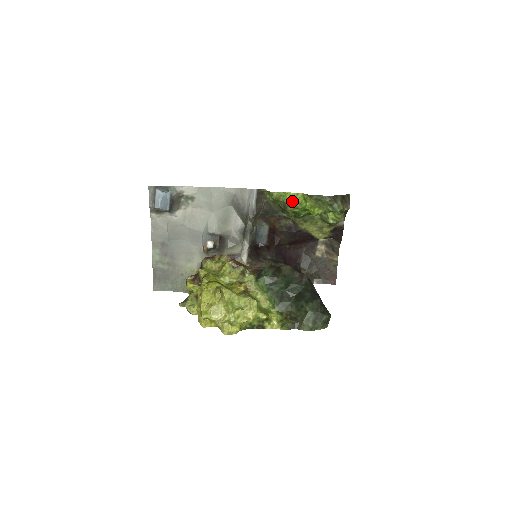
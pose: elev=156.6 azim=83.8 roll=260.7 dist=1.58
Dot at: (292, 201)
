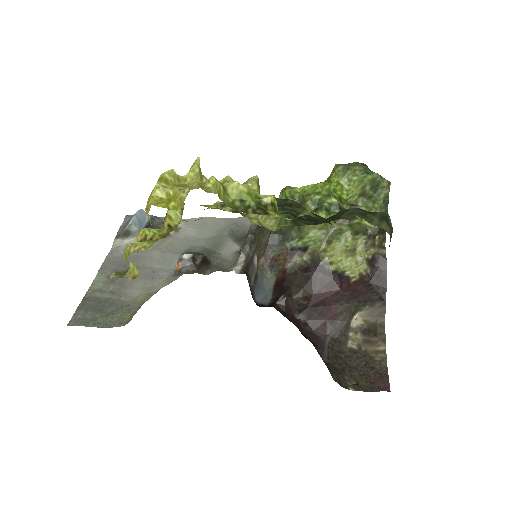
Dot at: (311, 190)
